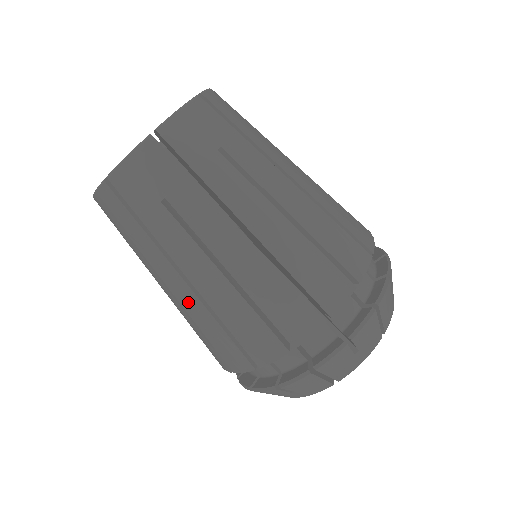
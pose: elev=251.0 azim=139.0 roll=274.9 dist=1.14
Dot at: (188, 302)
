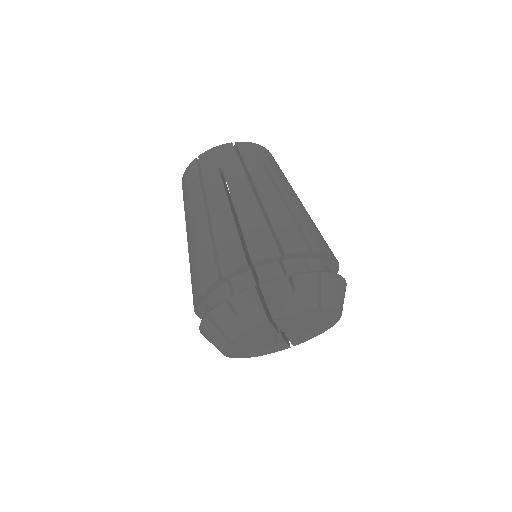
Dot at: (247, 207)
